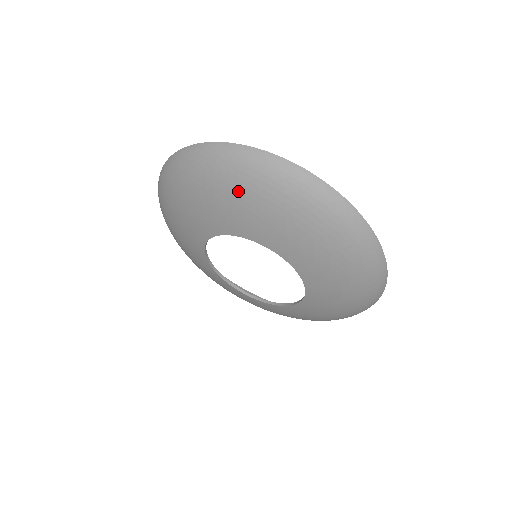
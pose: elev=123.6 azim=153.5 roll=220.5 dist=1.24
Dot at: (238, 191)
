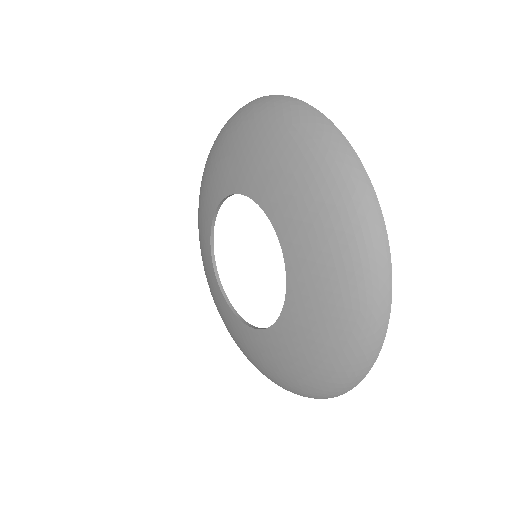
Dot at: (208, 167)
